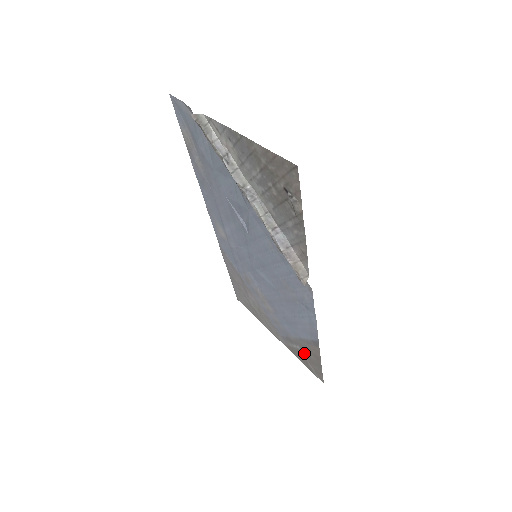
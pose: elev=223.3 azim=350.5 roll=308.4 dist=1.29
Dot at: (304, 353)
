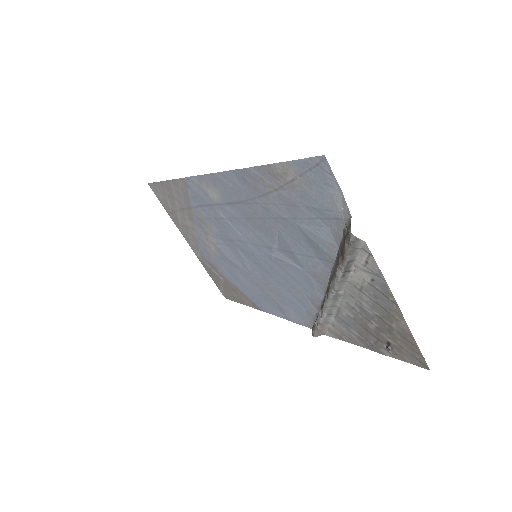
Dot at: (225, 284)
